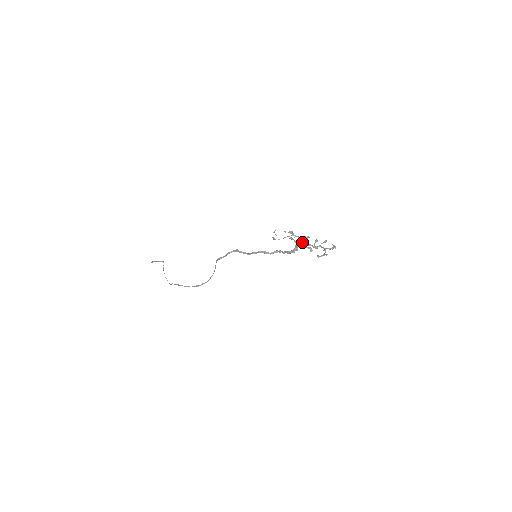
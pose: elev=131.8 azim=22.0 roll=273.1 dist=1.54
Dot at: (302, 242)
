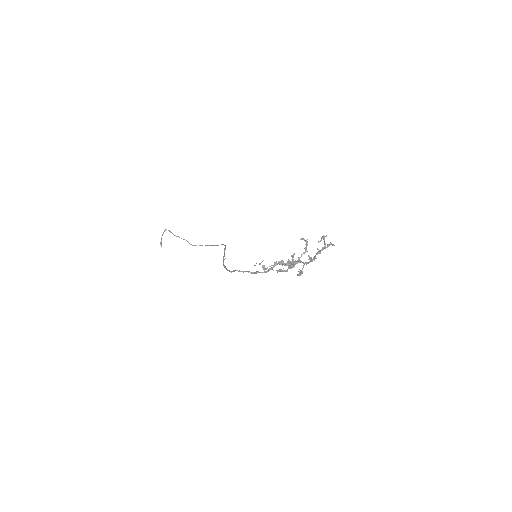
Dot at: (296, 263)
